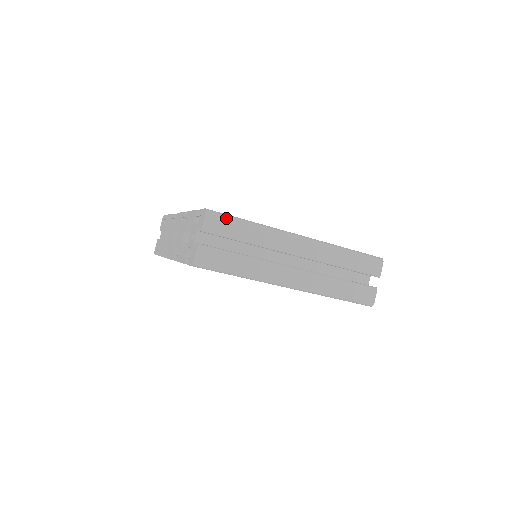
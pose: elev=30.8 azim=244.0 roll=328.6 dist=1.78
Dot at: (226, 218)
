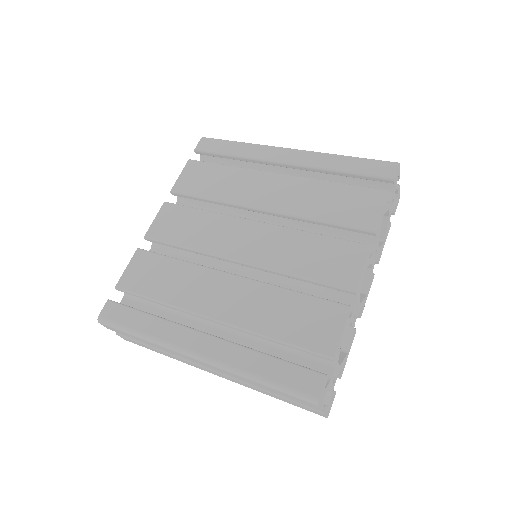
Dot at: (116, 329)
